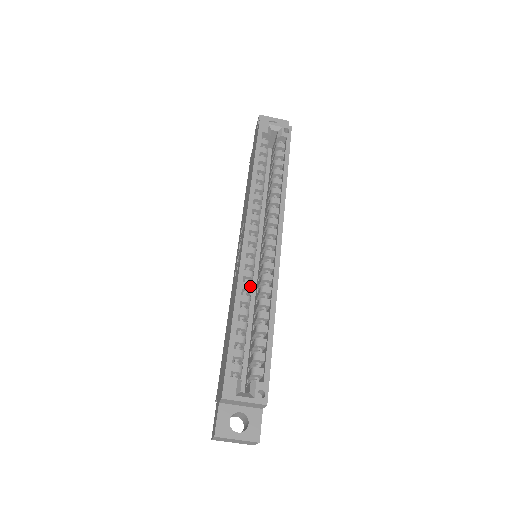
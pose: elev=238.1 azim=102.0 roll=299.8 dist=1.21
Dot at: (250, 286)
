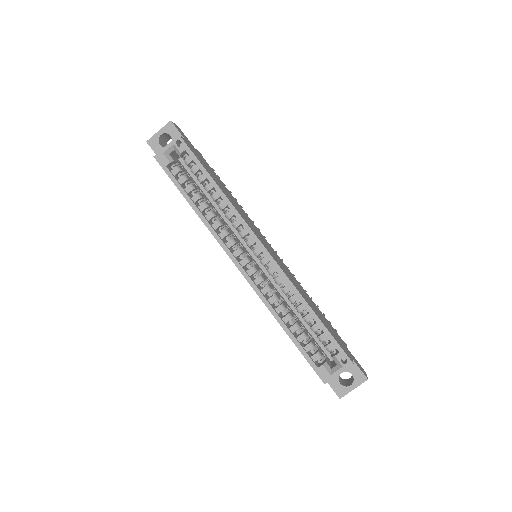
Dot at: (275, 297)
